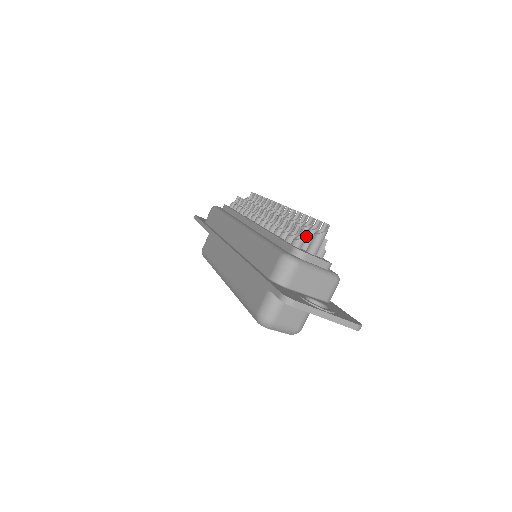
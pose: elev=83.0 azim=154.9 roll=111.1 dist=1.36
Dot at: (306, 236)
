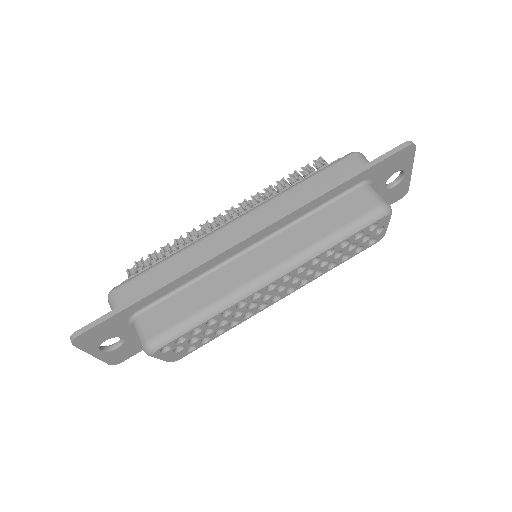
Dot at: (322, 165)
